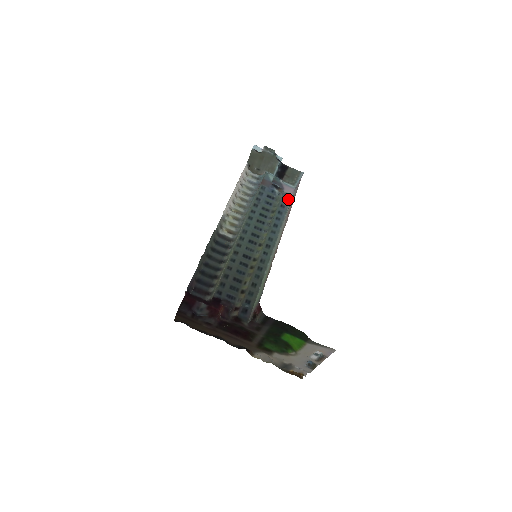
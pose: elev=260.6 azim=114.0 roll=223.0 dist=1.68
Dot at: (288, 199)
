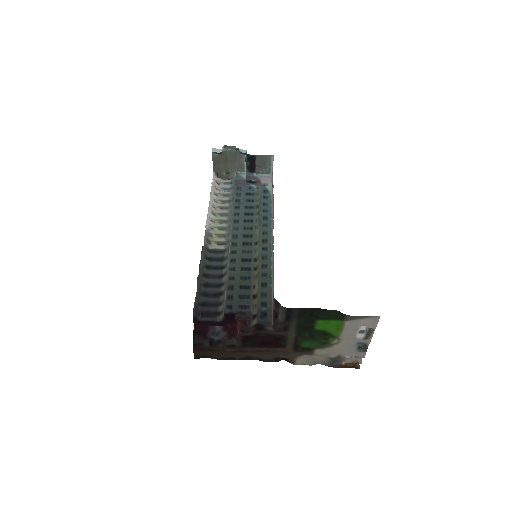
Dot at: (269, 189)
